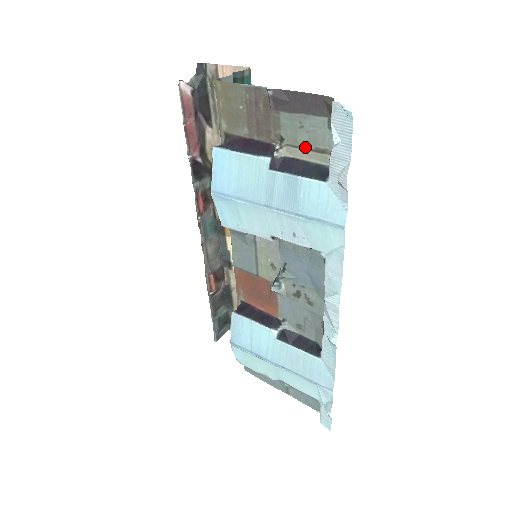
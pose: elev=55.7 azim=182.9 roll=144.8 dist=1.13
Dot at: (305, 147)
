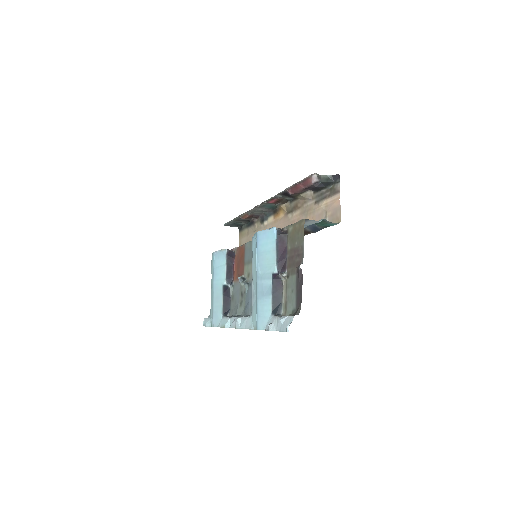
Dot at: (287, 294)
